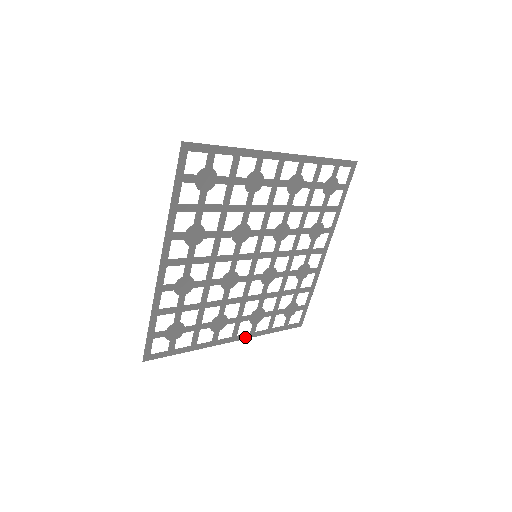
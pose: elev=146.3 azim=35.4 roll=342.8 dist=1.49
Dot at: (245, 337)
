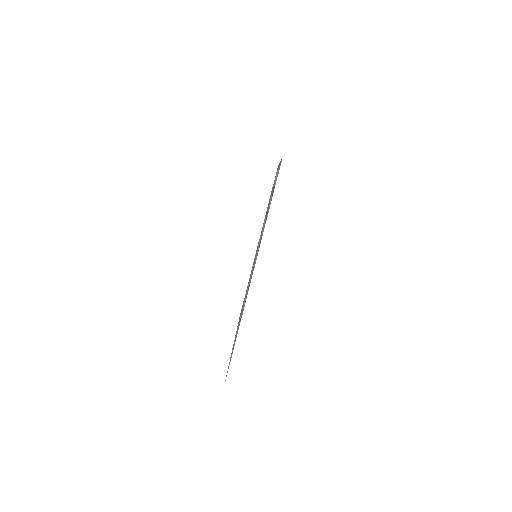
Dot at: occluded
